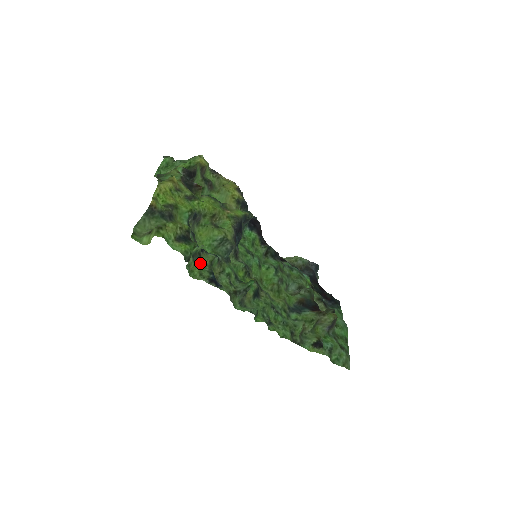
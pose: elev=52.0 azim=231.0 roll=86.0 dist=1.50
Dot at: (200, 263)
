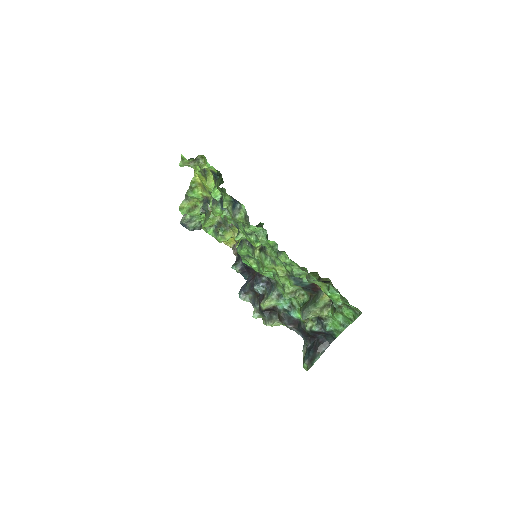
Dot at: (223, 197)
